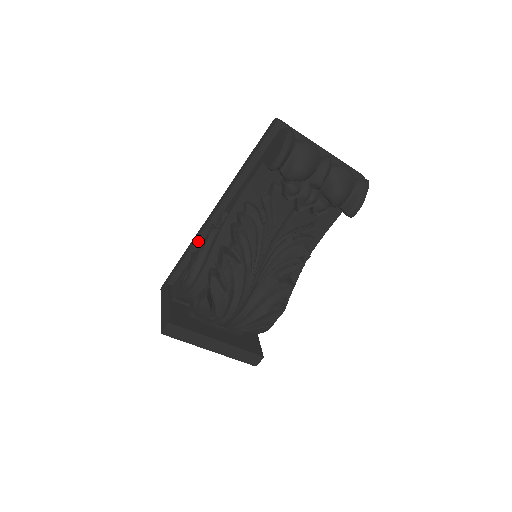
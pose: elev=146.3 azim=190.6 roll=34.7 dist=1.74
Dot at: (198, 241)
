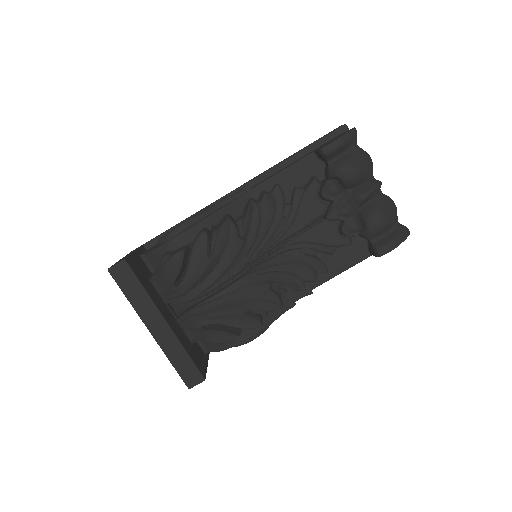
Dot at: occluded
